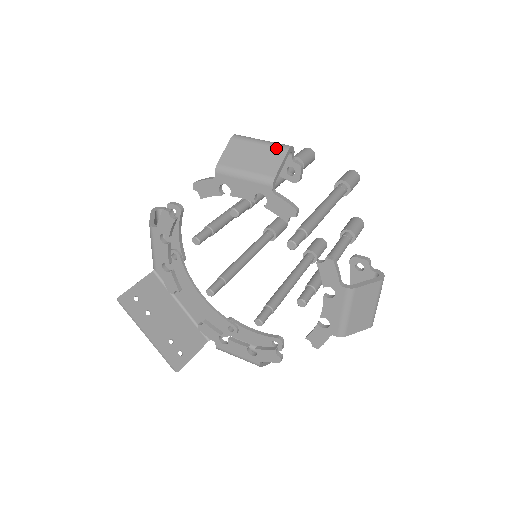
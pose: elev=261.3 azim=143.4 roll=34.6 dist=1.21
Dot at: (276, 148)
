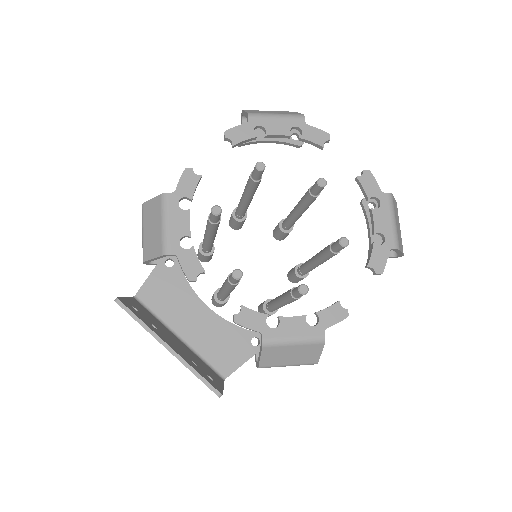
Dot at: (286, 111)
